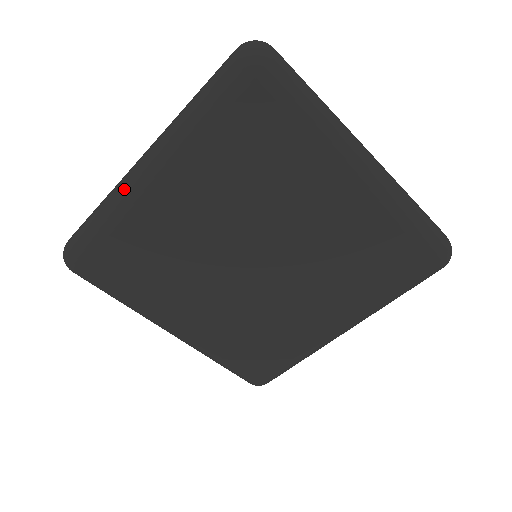
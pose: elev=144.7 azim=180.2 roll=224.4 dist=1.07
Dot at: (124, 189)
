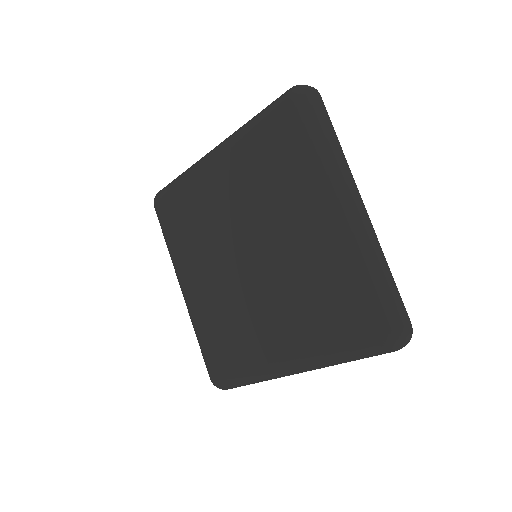
Dot at: (200, 159)
